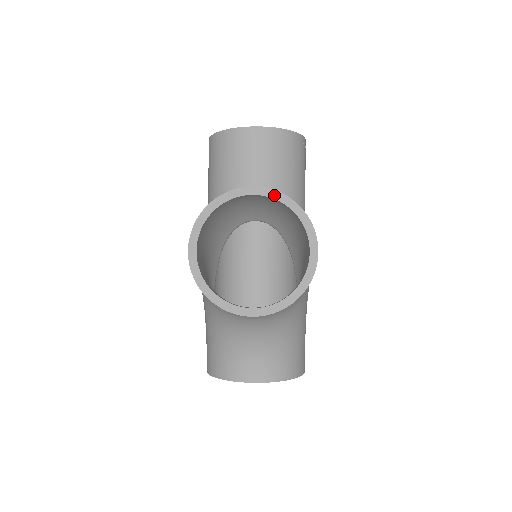
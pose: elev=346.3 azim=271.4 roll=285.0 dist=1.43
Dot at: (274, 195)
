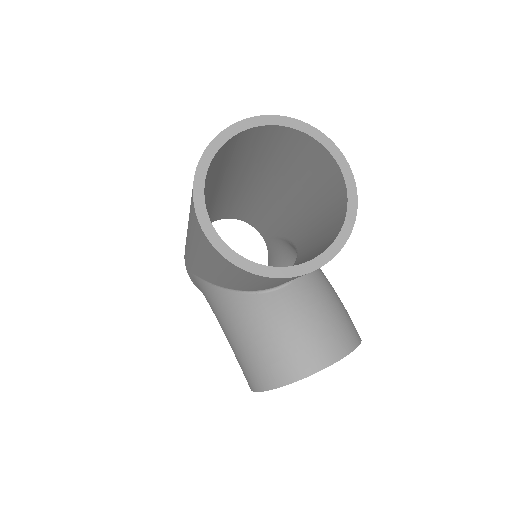
Dot at: (341, 358)
